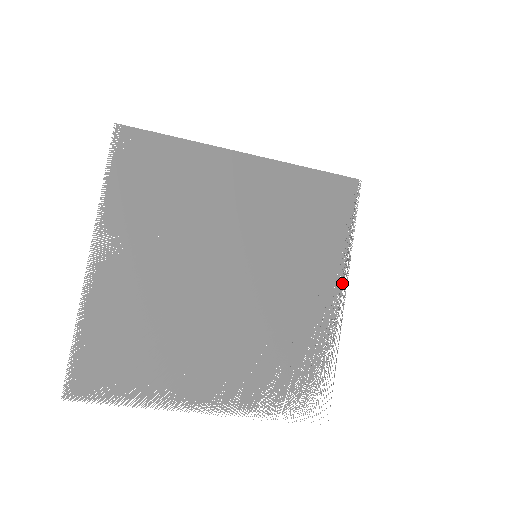
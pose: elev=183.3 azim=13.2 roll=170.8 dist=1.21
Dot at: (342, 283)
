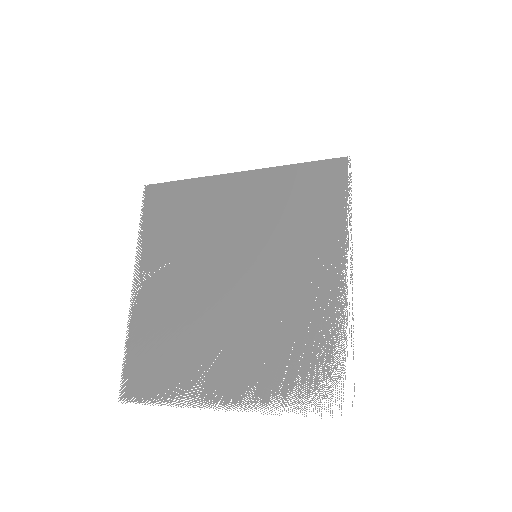
Dot at: (346, 262)
